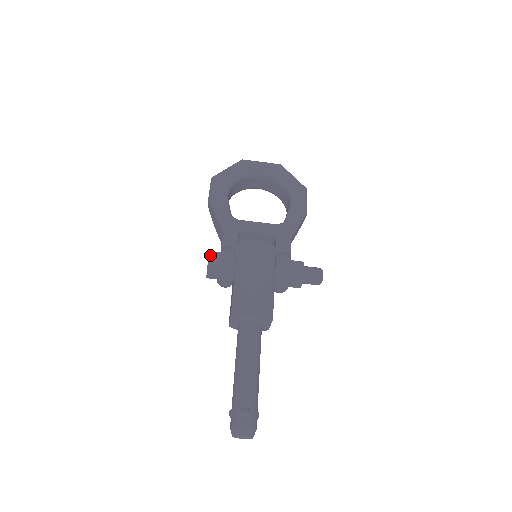
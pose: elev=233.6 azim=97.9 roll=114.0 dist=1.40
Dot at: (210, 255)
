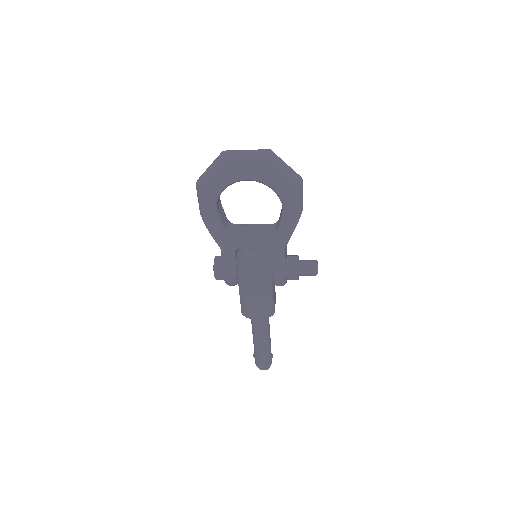
Dot at: (215, 272)
